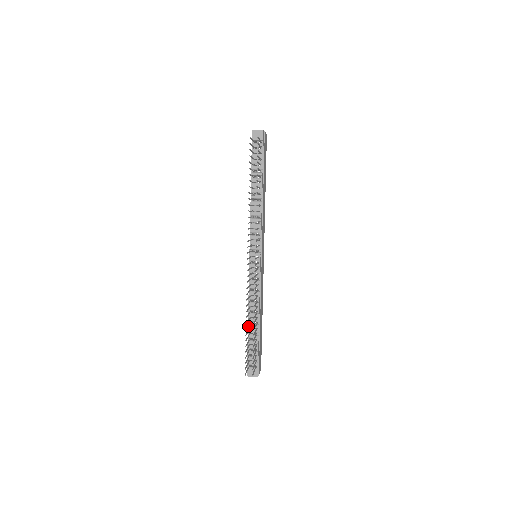
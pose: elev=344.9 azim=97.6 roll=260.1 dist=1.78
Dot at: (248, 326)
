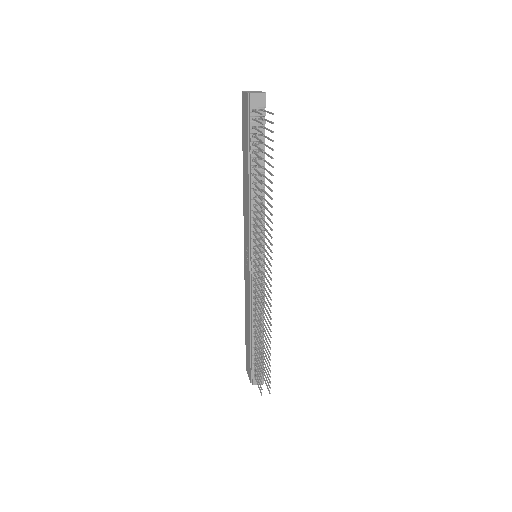
Dot at: (258, 341)
